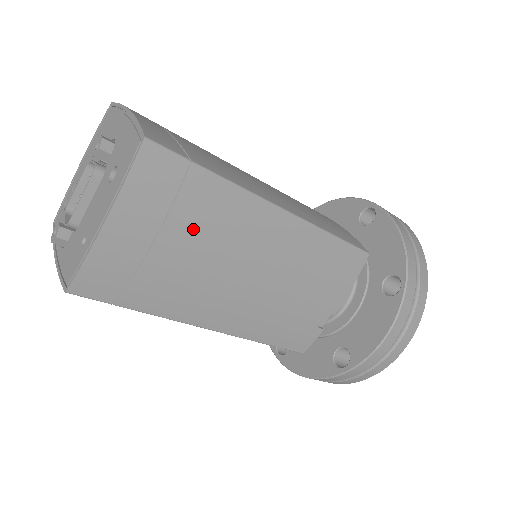
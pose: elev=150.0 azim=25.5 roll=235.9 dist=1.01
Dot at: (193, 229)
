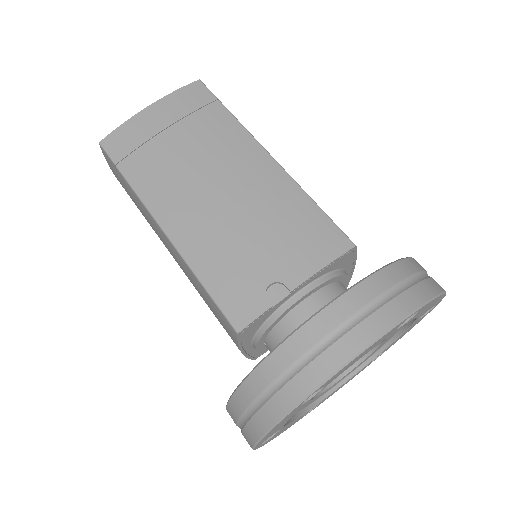
Dot at: (195, 134)
